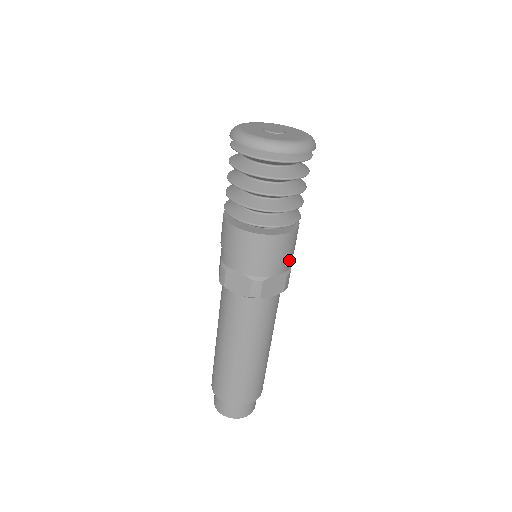
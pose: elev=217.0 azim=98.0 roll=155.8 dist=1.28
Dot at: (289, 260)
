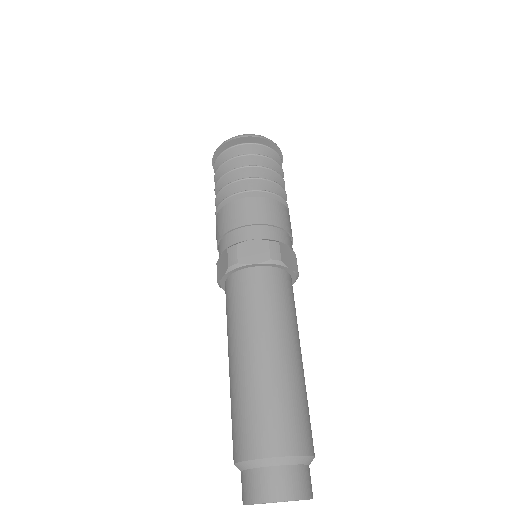
Dot at: (272, 230)
